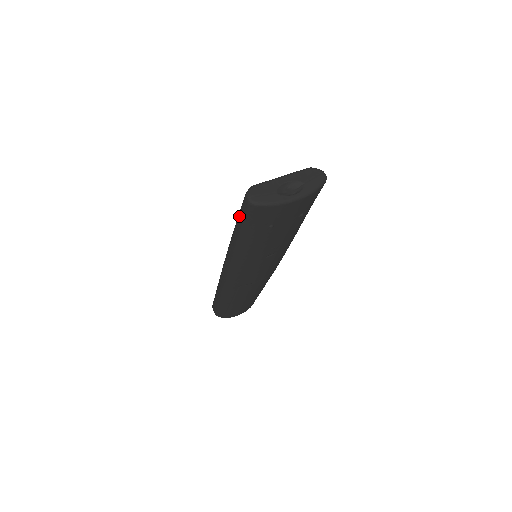
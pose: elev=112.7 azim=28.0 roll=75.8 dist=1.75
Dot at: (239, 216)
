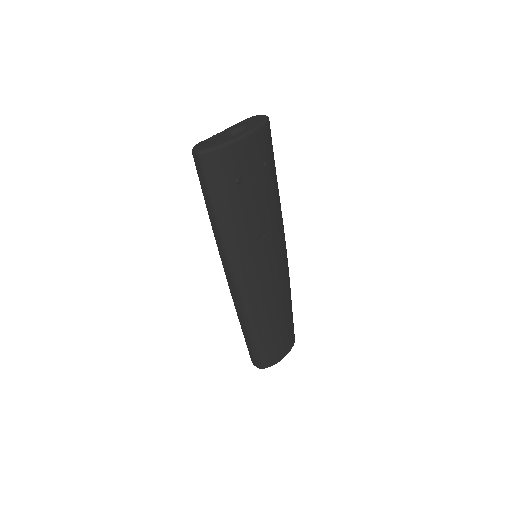
Dot at: (201, 185)
